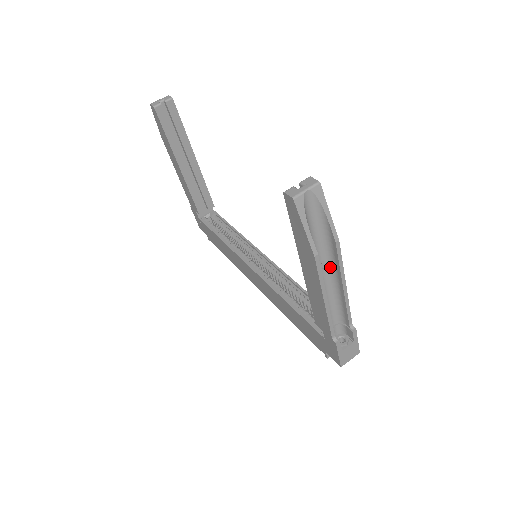
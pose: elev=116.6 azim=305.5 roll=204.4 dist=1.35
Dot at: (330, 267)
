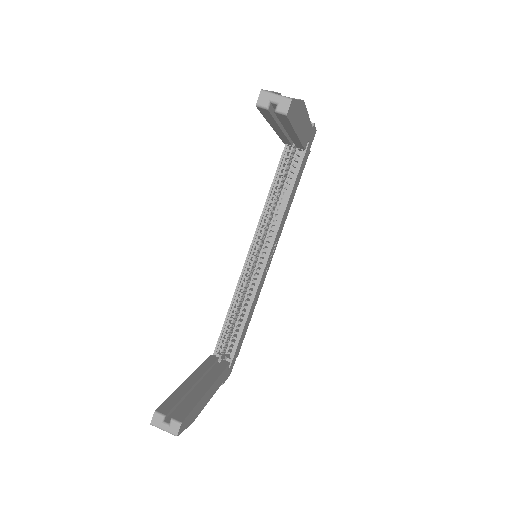
Dot at: occluded
